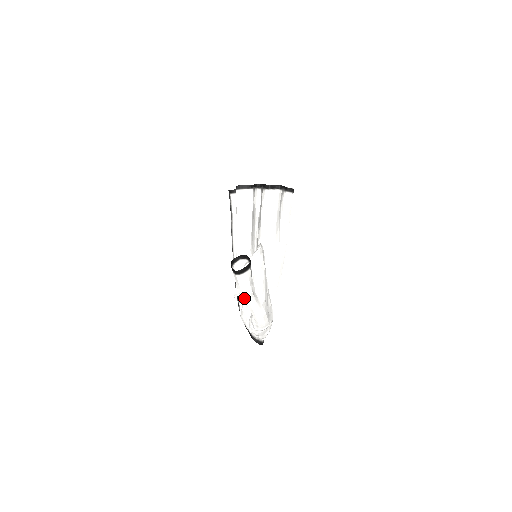
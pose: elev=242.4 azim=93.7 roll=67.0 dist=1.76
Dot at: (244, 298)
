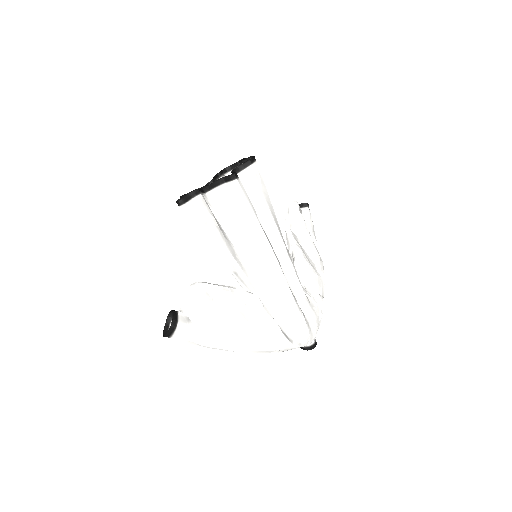
Dot at: occluded
